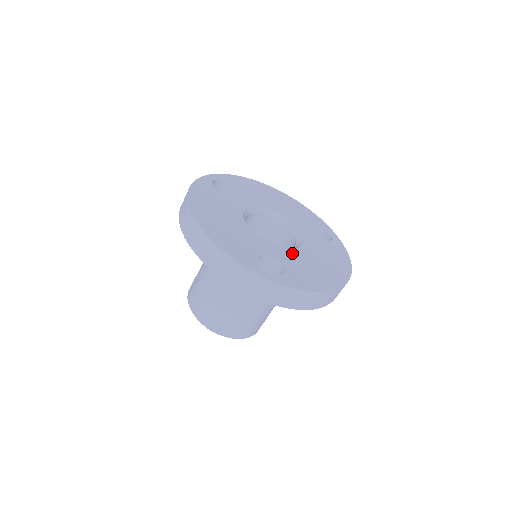
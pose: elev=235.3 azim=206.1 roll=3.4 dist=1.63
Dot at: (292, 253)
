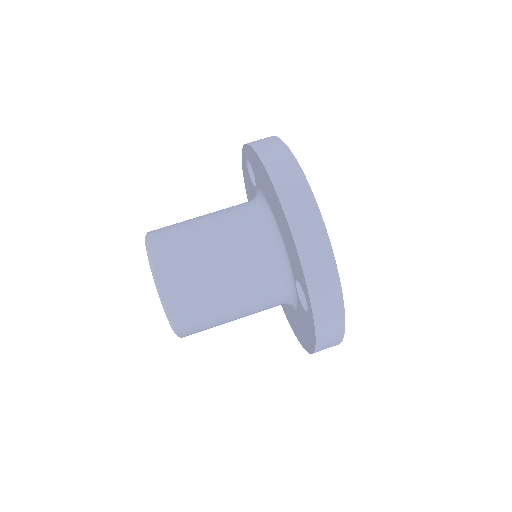
Dot at: occluded
